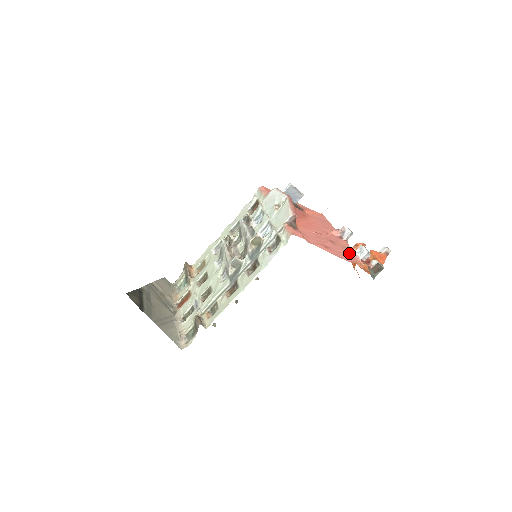
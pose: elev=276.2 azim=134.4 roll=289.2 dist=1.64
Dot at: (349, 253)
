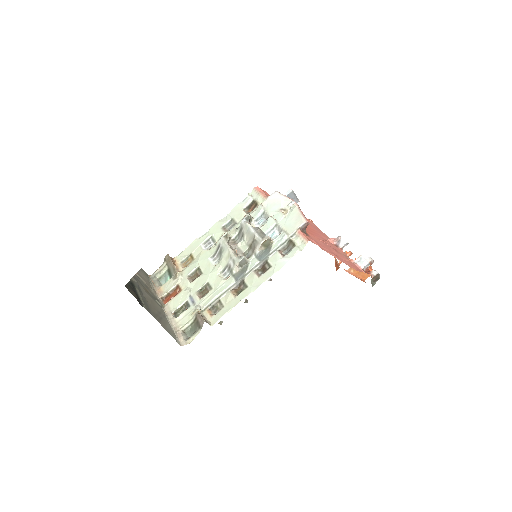
Dot at: (351, 262)
